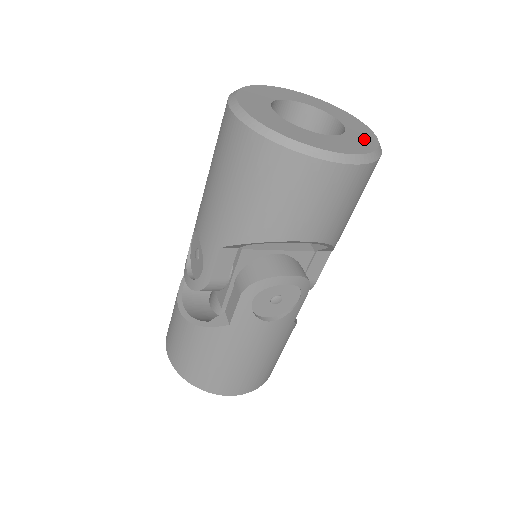
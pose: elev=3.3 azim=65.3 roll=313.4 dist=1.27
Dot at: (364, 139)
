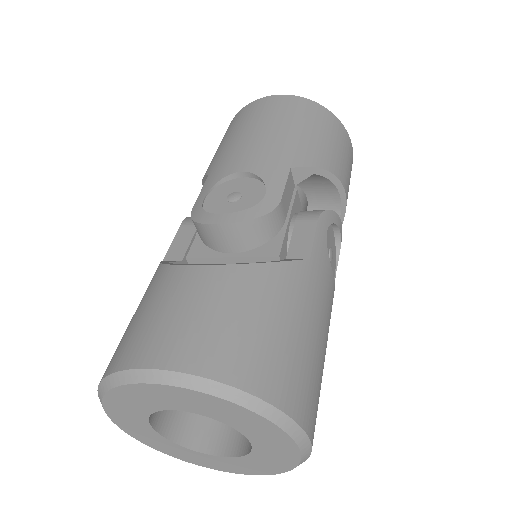
Dot at: occluded
